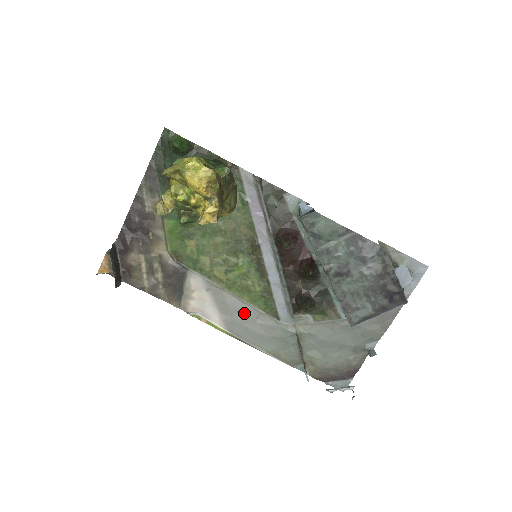
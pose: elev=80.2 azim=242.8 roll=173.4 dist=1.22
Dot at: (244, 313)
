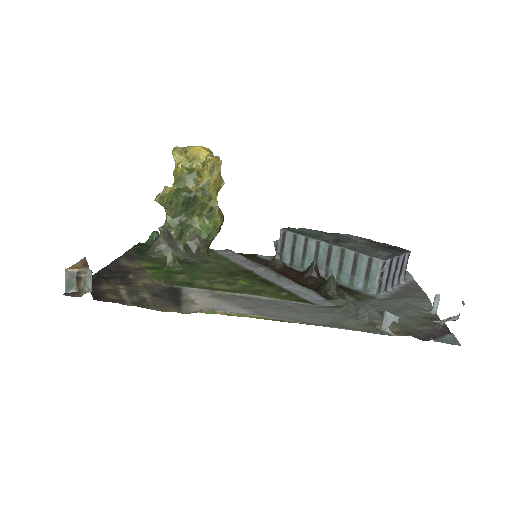
Dot at: (269, 303)
